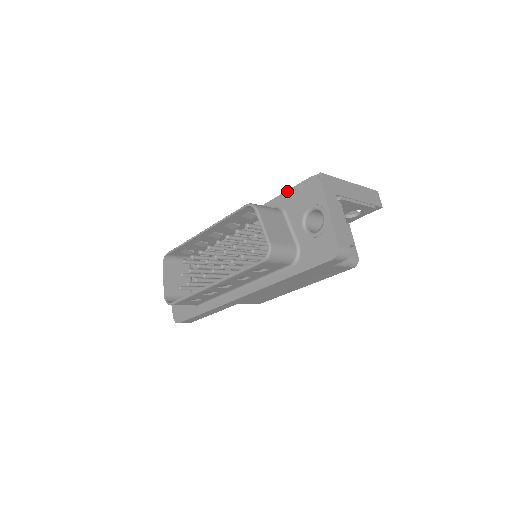
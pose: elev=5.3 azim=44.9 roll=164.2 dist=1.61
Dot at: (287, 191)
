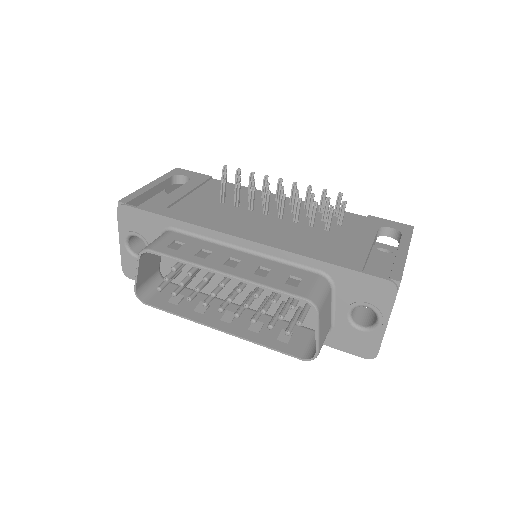
Dot at: (348, 269)
